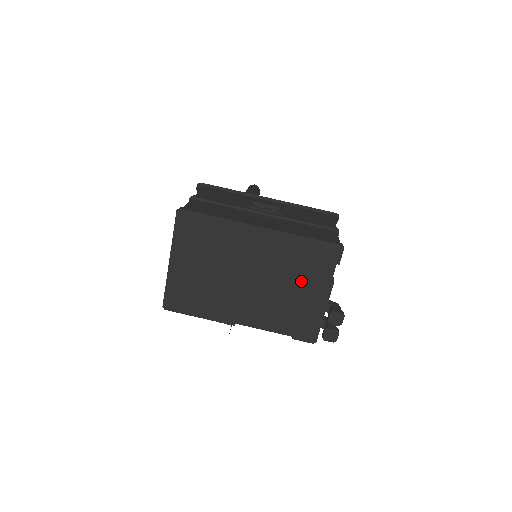
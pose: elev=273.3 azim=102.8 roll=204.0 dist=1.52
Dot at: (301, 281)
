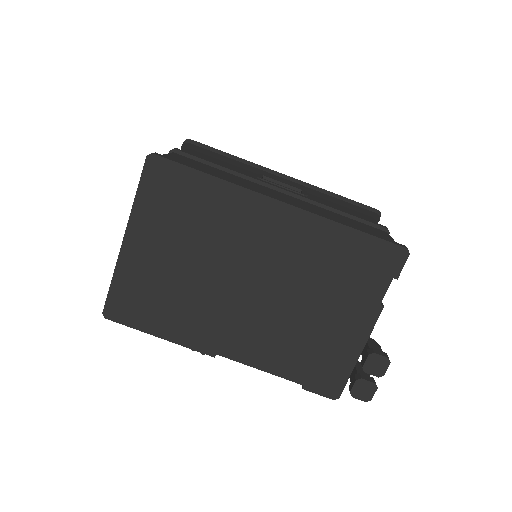
Dot at: (332, 299)
